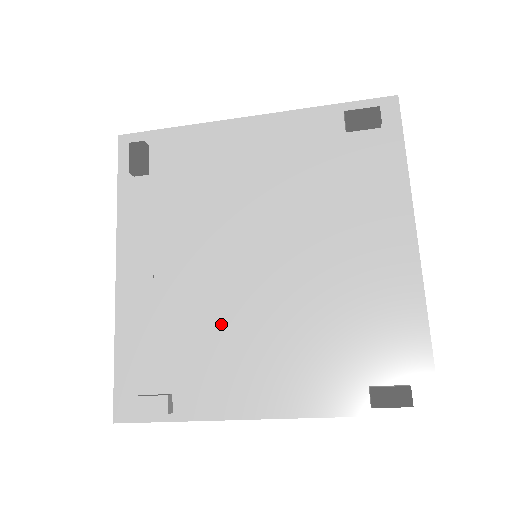
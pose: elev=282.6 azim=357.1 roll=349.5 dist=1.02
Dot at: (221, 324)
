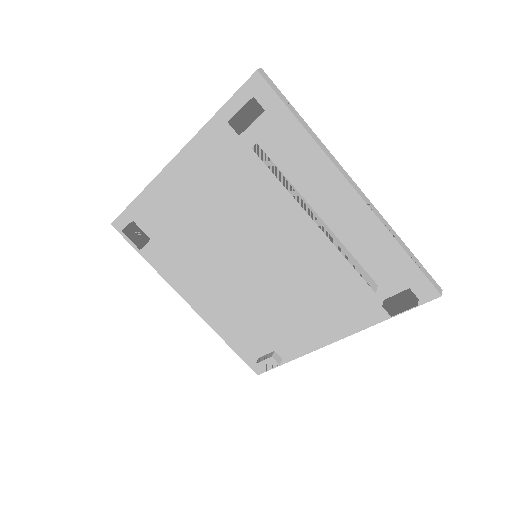
Dot at: (268, 312)
